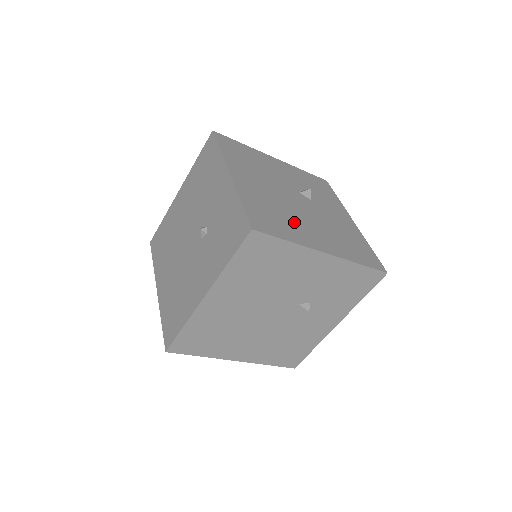
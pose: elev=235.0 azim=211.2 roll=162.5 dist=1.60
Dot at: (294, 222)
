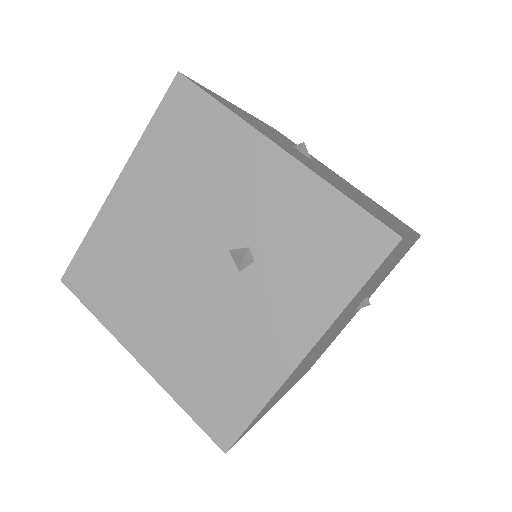
Dot at: (137, 296)
